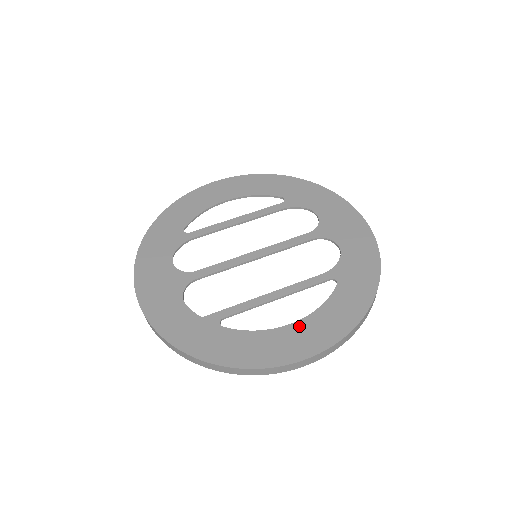
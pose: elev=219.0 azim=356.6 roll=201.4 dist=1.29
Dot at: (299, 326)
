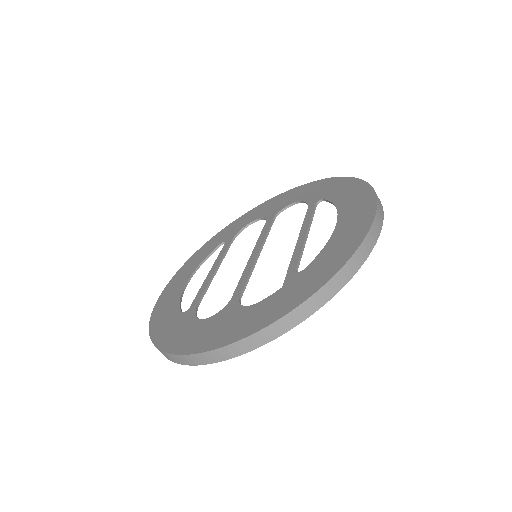
Dot at: (343, 216)
